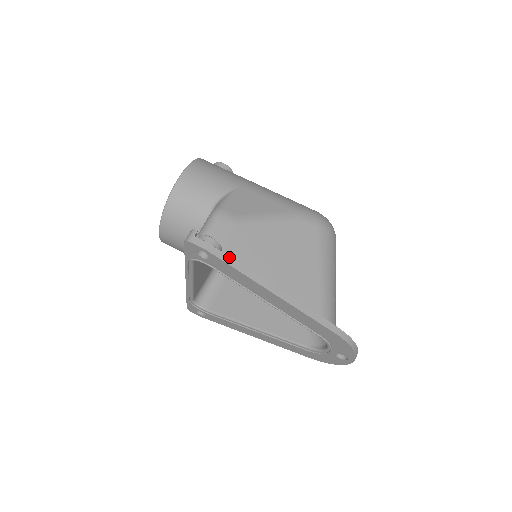
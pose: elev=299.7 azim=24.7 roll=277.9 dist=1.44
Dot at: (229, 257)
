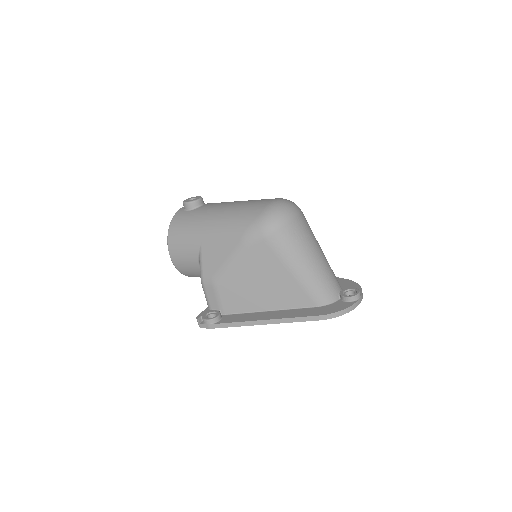
Dot at: (224, 323)
